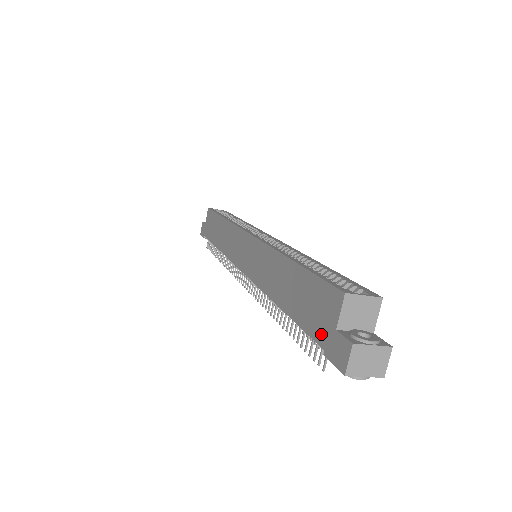
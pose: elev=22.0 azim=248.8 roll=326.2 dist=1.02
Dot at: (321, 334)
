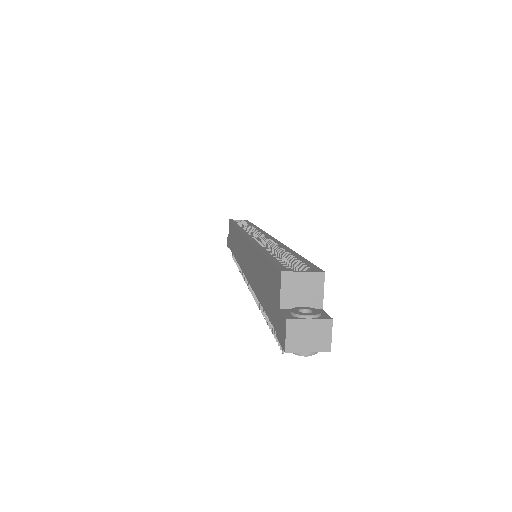
Dot at: (274, 317)
